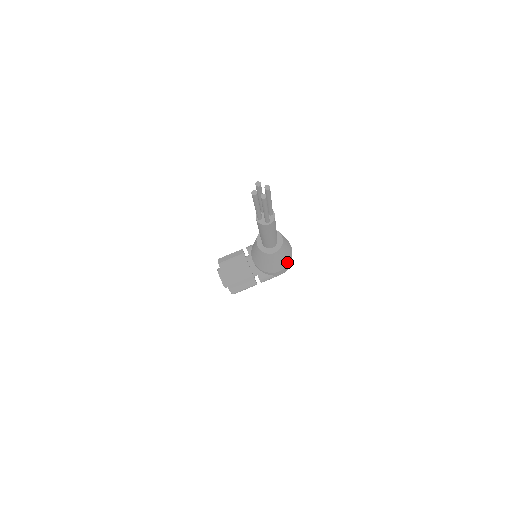
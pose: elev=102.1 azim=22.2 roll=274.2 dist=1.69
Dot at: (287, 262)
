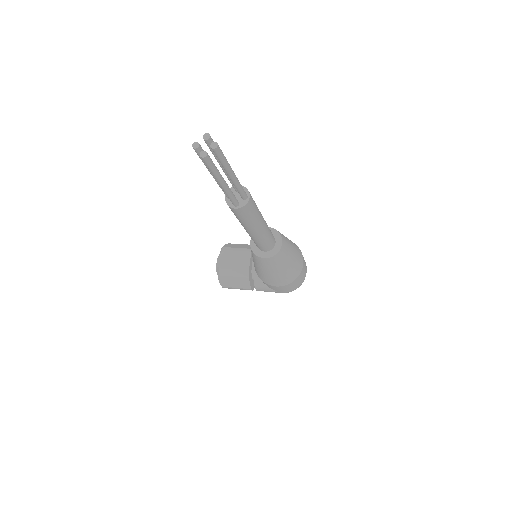
Dot at: (287, 280)
